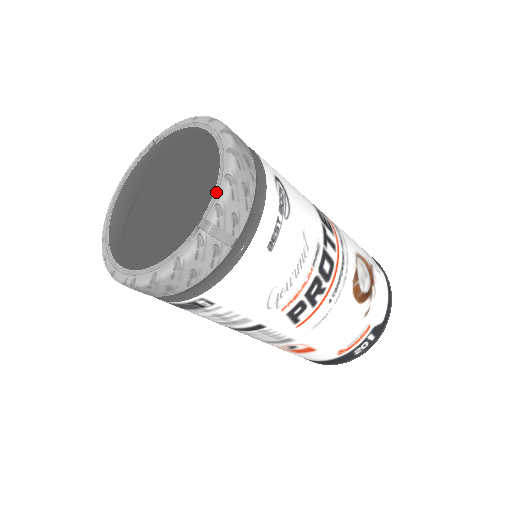
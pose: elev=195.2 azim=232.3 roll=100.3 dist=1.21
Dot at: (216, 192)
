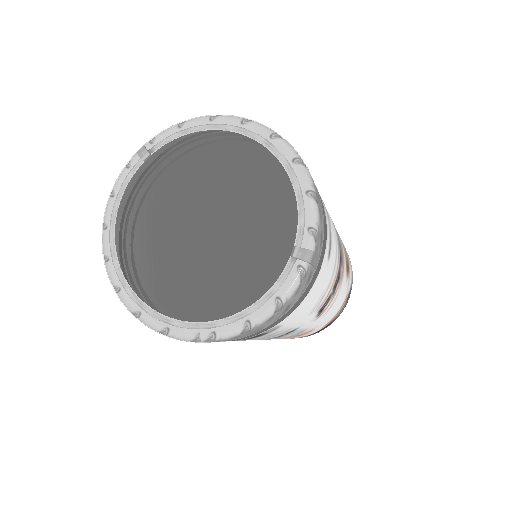
Dot at: (302, 213)
